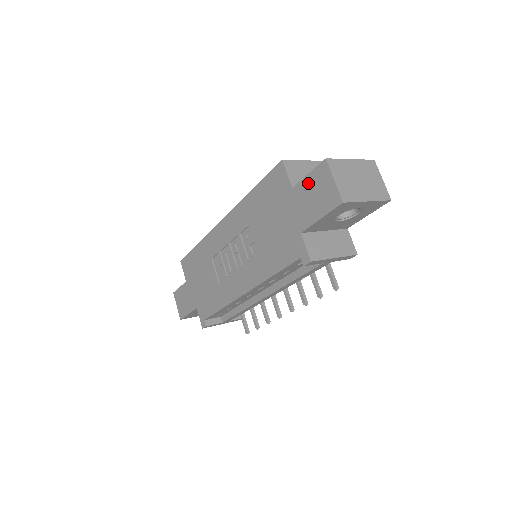
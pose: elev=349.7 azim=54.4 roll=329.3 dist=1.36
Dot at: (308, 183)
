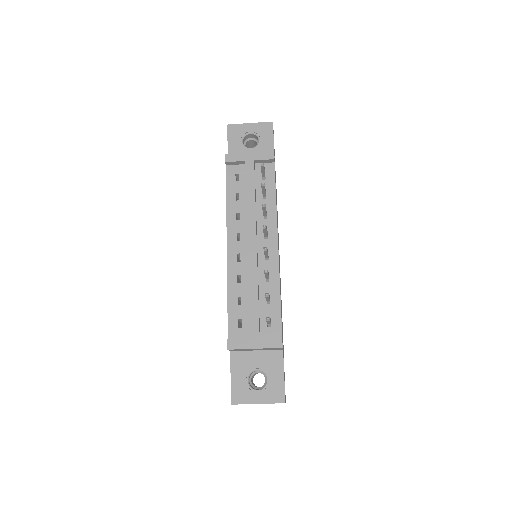
Dot at: occluded
